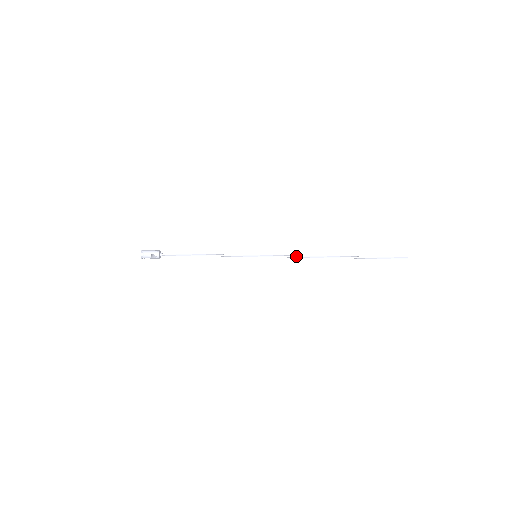
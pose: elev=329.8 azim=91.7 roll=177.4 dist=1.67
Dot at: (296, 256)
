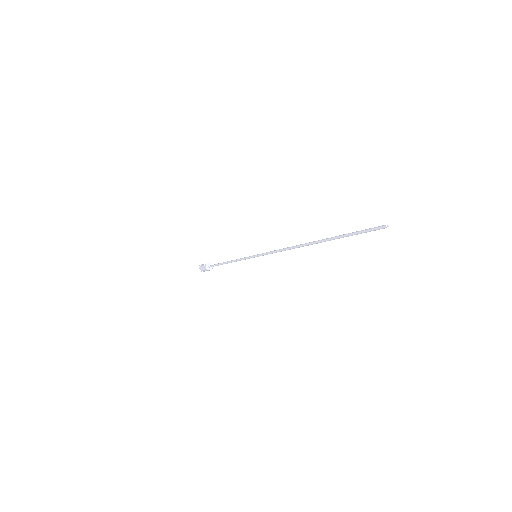
Dot at: (282, 249)
